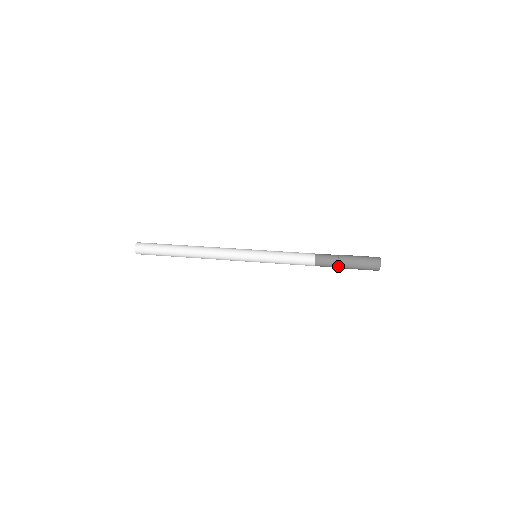
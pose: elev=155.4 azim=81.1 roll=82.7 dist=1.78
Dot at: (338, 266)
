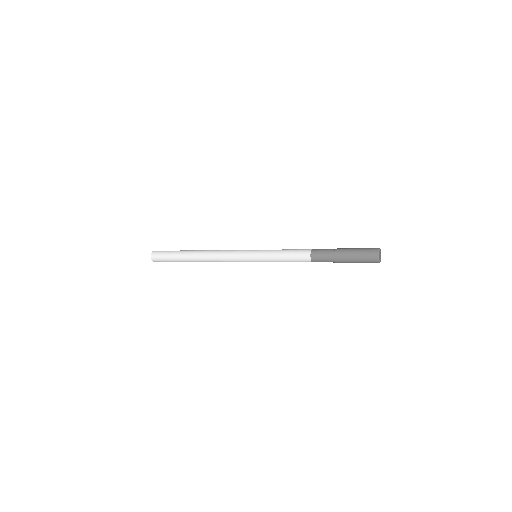
Dot at: (334, 260)
